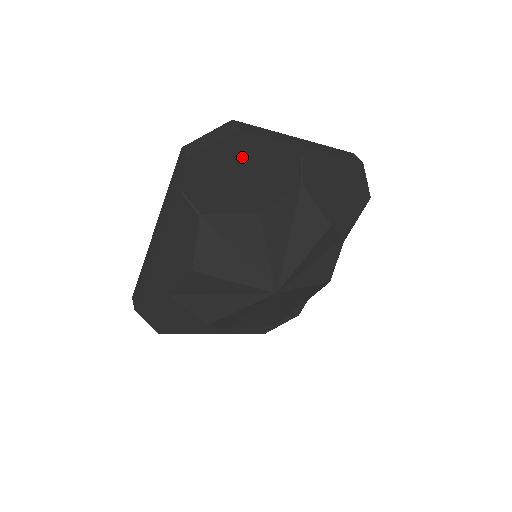
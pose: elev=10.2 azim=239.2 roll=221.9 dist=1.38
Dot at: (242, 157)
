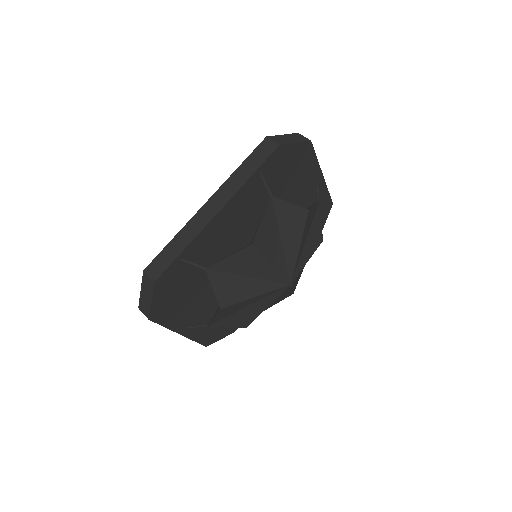
Dot at: (299, 163)
